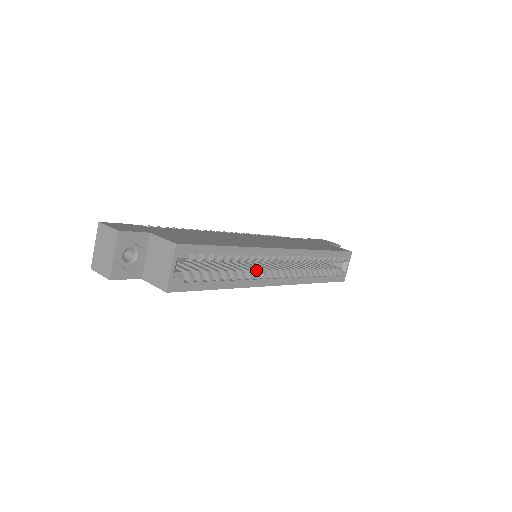
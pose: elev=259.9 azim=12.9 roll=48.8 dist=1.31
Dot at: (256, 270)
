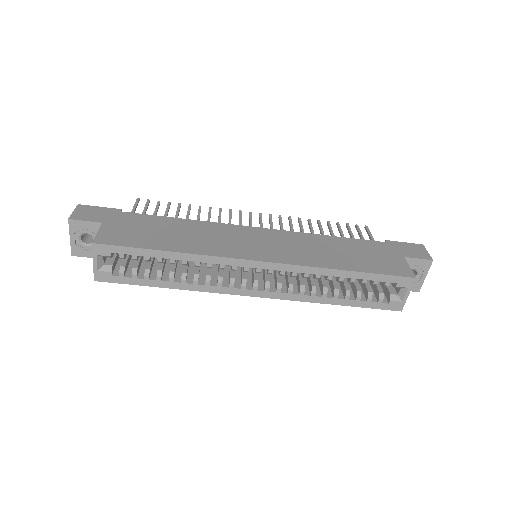
Dot at: (219, 276)
